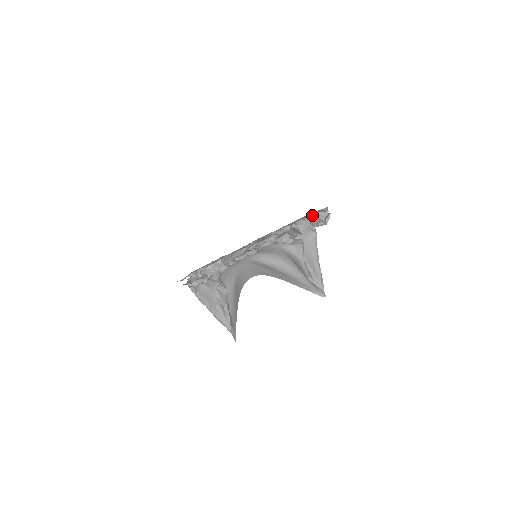
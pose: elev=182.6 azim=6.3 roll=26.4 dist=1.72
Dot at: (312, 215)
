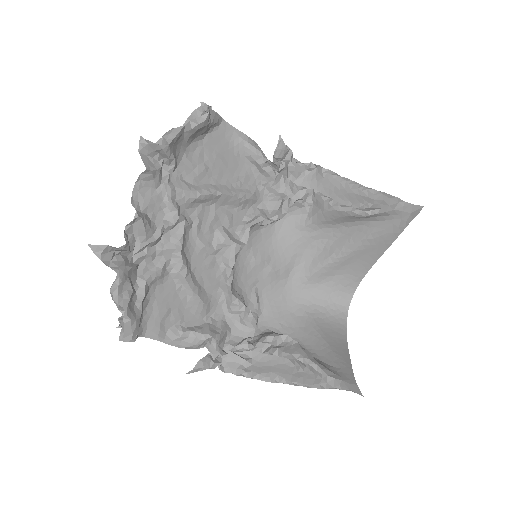
Dot at: occluded
